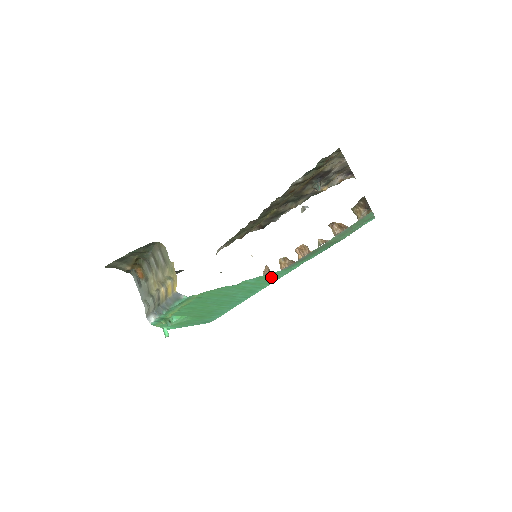
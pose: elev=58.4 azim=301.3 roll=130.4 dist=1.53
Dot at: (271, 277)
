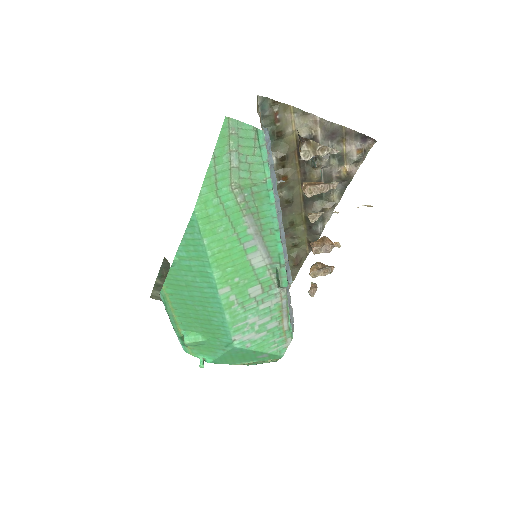
Dot at: (193, 242)
